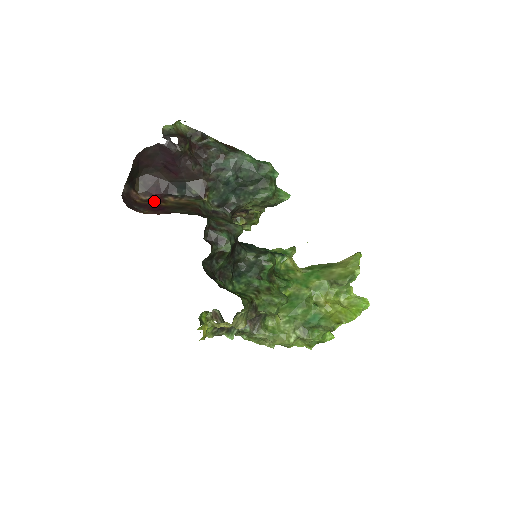
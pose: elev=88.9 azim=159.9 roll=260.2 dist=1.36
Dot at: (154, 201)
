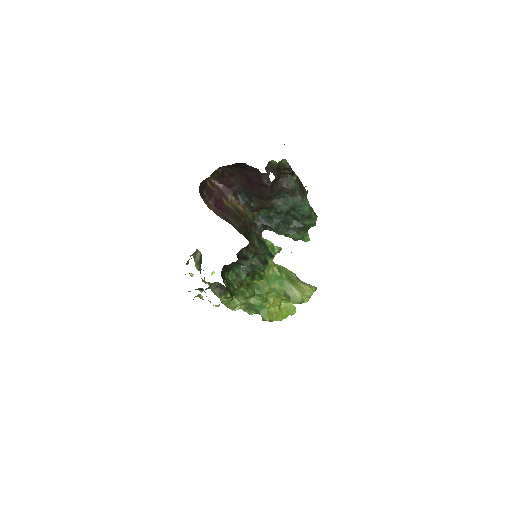
Dot at: (220, 192)
